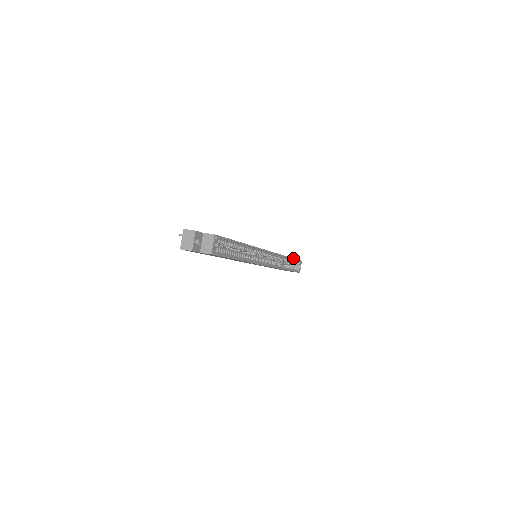
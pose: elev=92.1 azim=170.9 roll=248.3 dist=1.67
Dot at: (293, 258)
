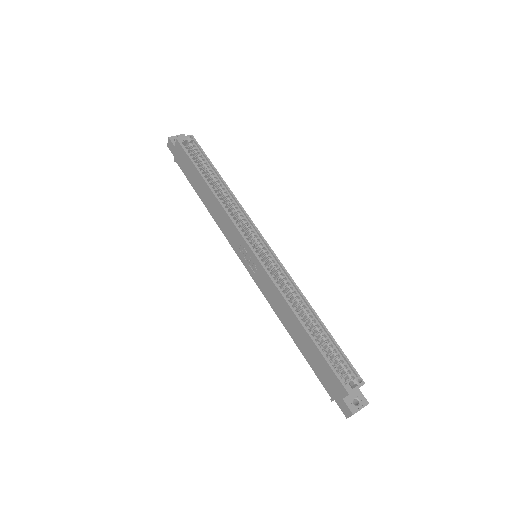
Dot at: occluded
